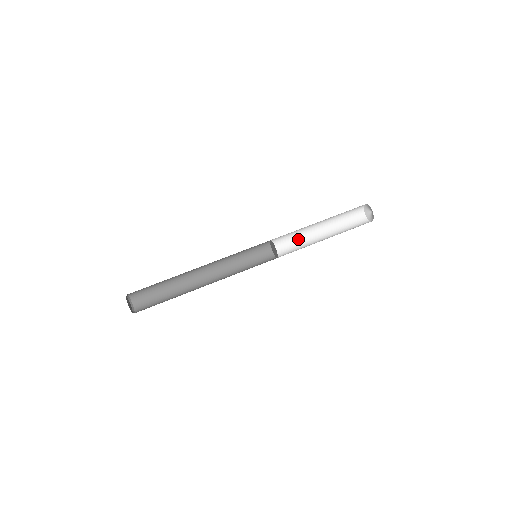
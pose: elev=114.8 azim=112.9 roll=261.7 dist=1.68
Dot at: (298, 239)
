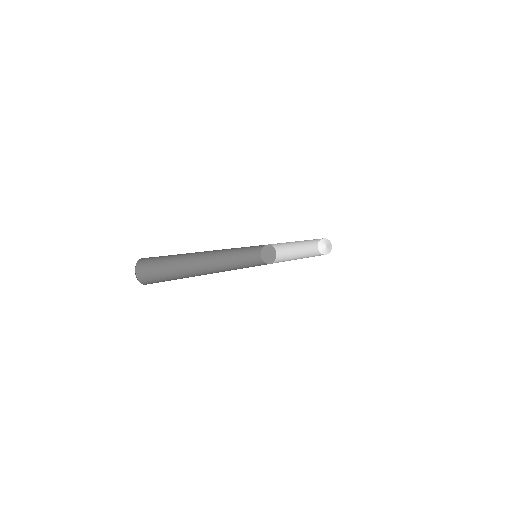
Dot at: occluded
